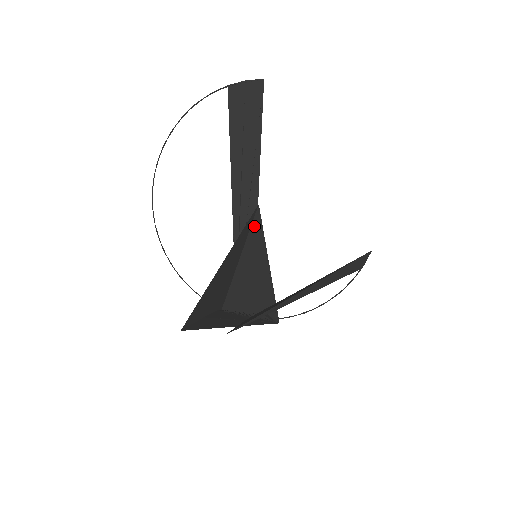
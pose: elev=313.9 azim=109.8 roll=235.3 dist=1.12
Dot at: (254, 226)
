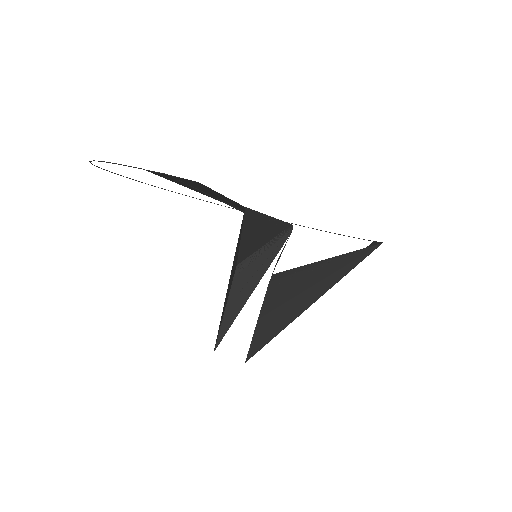
Dot at: (246, 219)
